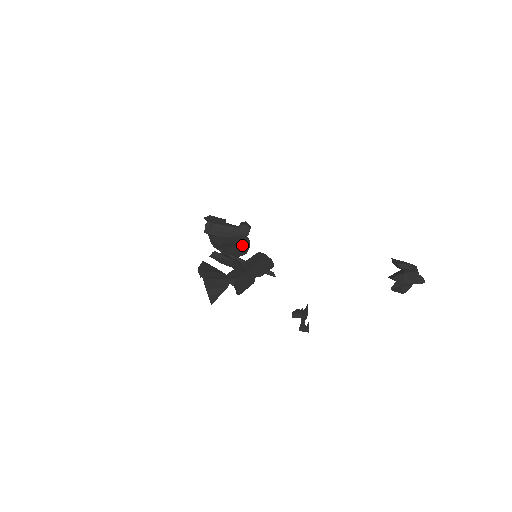
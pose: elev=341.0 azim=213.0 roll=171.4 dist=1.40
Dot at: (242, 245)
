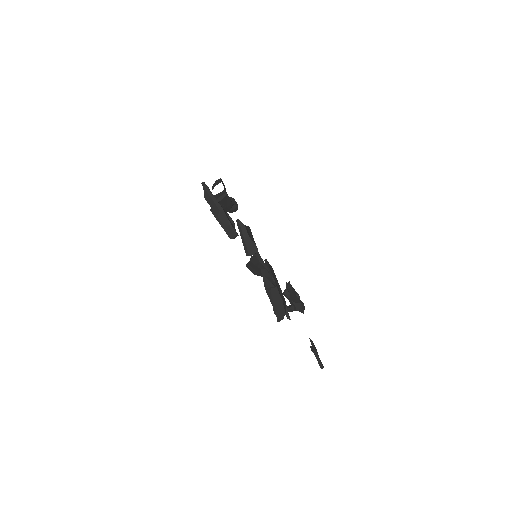
Dot at: (255, 243)
